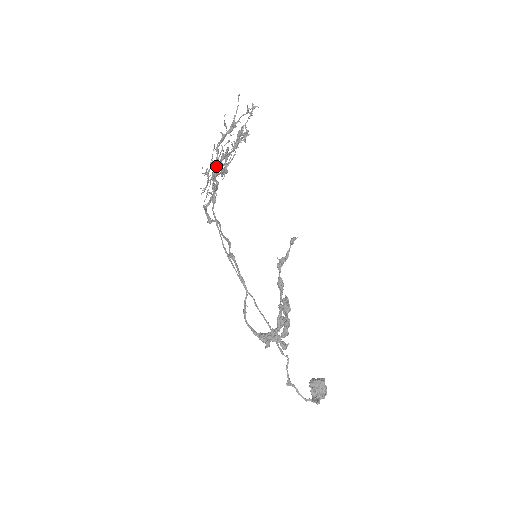
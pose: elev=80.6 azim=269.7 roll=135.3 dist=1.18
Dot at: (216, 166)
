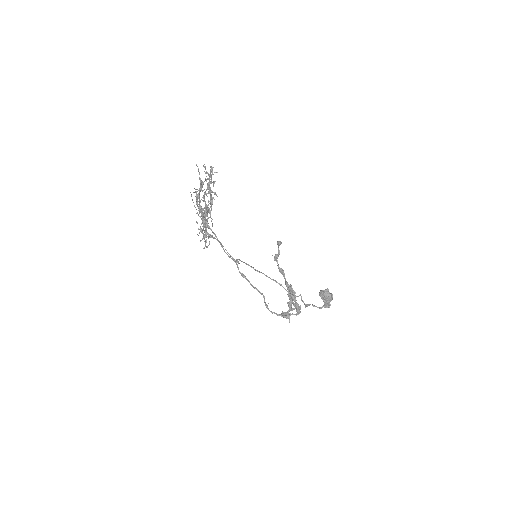
Dot at: (204, 221)
